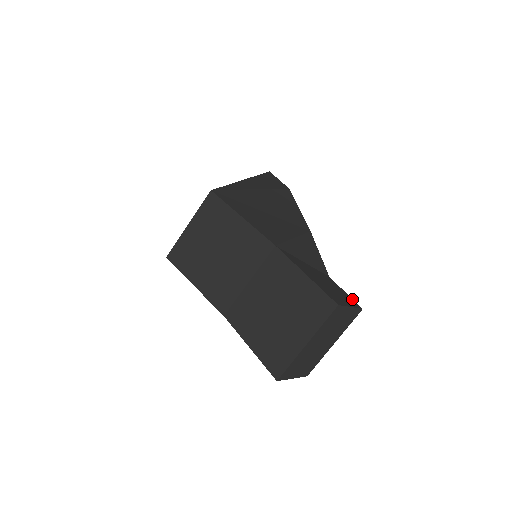
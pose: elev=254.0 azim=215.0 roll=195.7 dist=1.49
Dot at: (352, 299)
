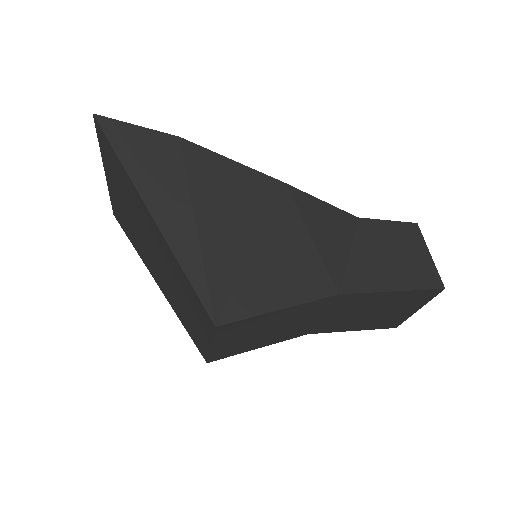
Dot at: (402, 224)
